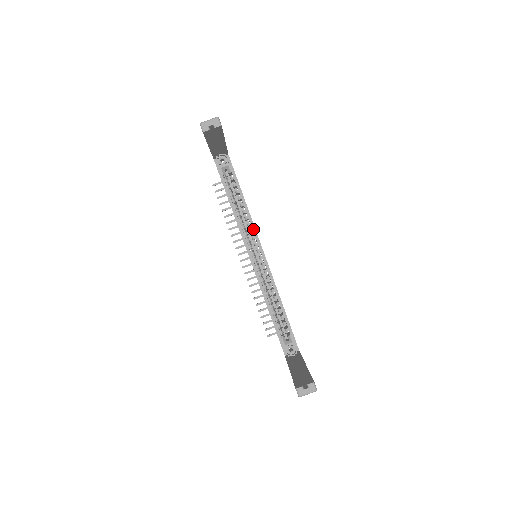
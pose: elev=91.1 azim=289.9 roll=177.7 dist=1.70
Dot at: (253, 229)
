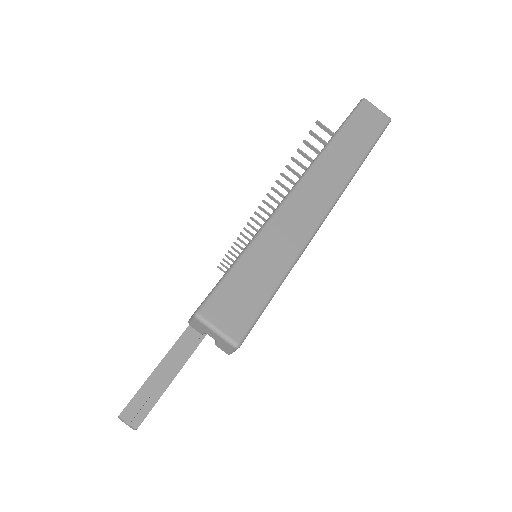
Dot at: occluded
